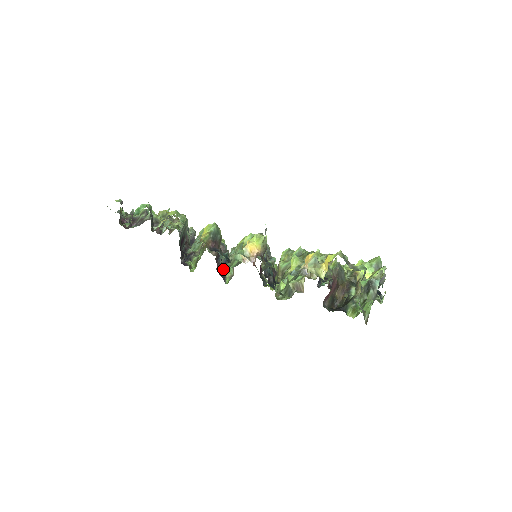
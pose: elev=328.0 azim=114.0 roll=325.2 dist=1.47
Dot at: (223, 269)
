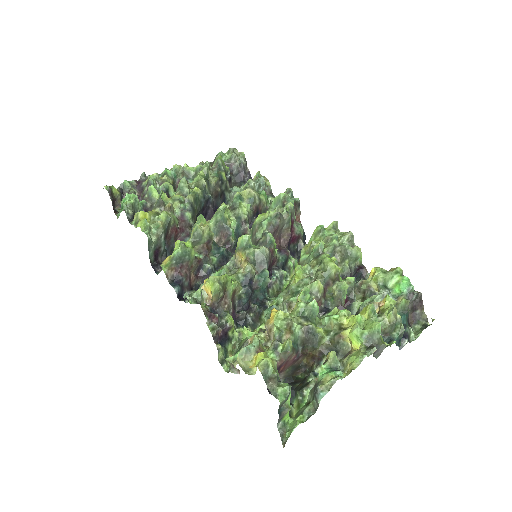
Dot at: occluded
